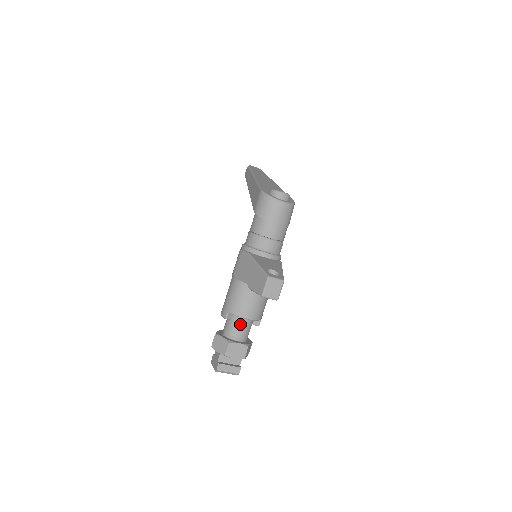
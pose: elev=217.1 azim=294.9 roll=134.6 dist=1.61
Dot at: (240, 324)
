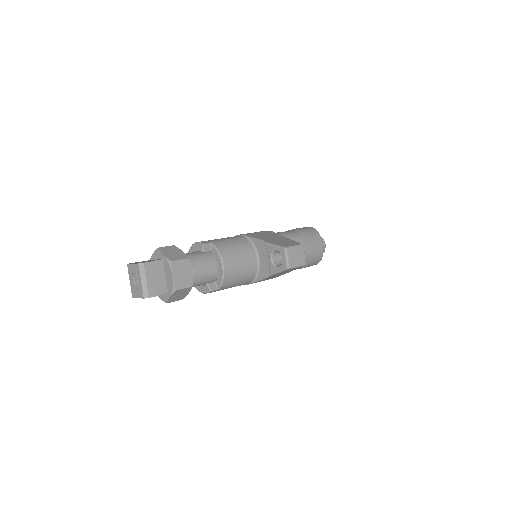
Dot at: (208, 264)
